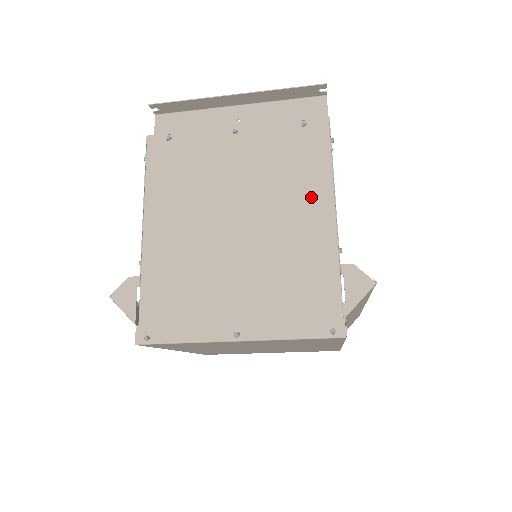
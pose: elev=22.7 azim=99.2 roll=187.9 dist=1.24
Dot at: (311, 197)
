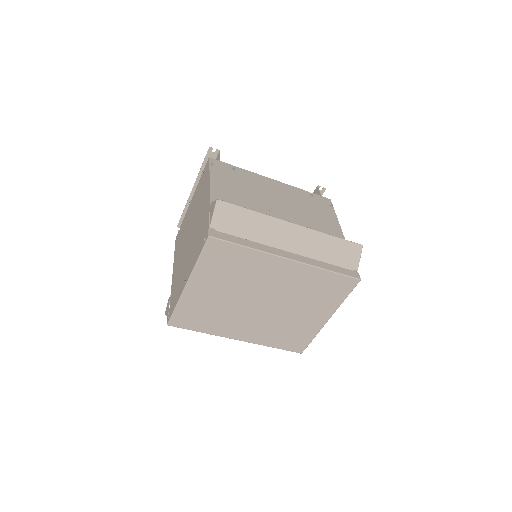
Dot at: (204, 195)
